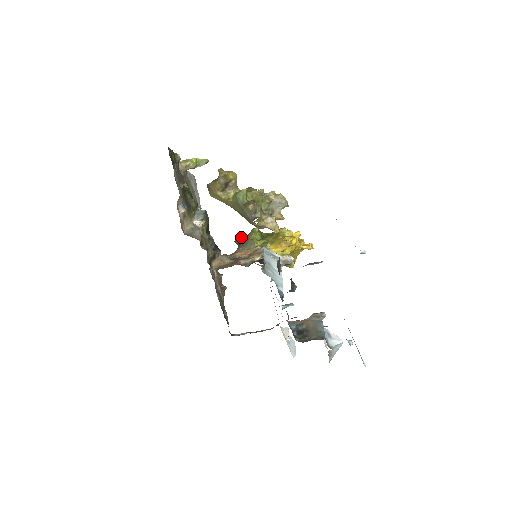
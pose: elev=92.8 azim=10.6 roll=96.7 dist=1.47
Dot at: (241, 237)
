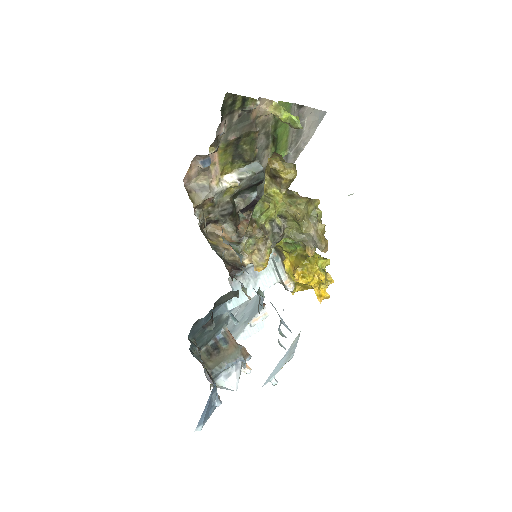
Dot at: occluded
